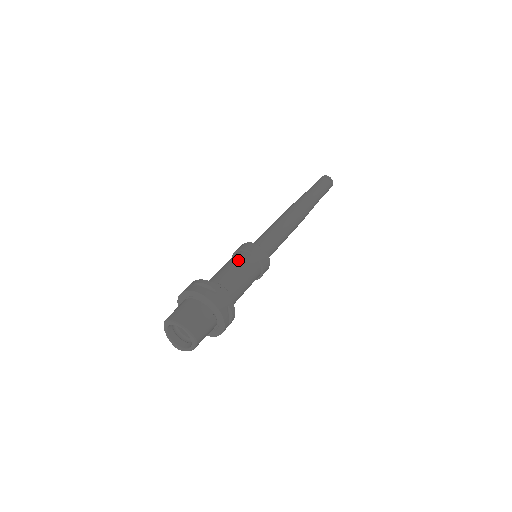
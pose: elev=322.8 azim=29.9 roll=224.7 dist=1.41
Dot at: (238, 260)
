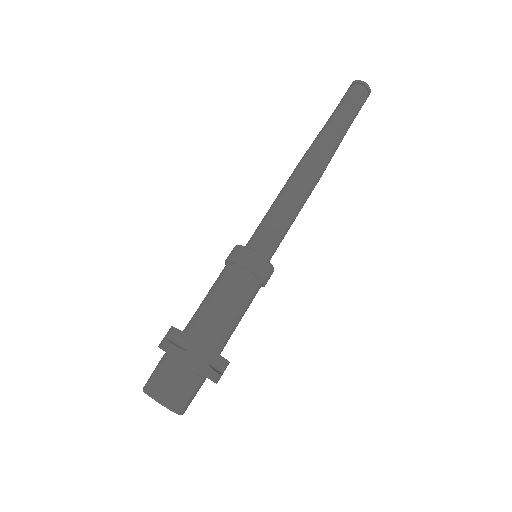
Dot at: (224, 281)
